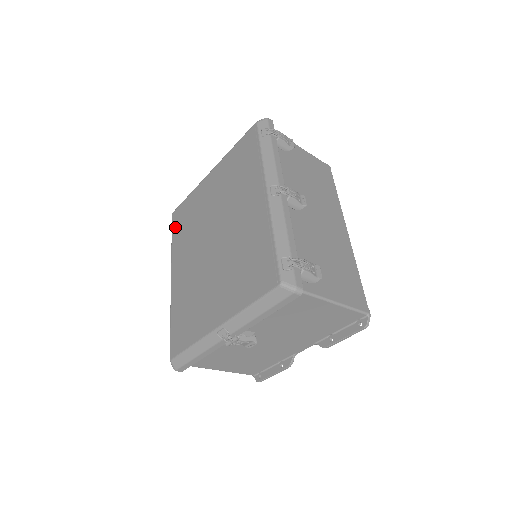
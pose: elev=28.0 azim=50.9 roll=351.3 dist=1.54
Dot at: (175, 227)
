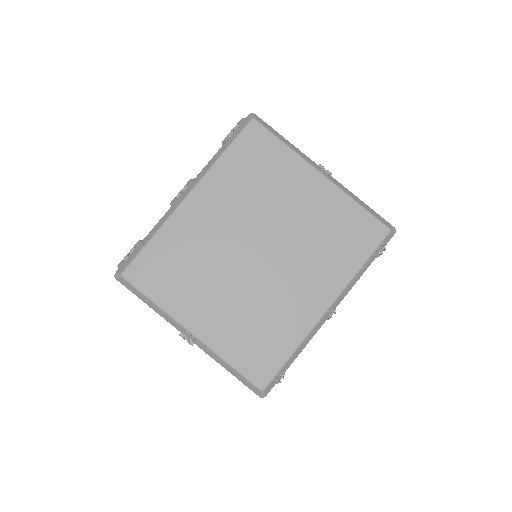
Dot at: (242, 148)
